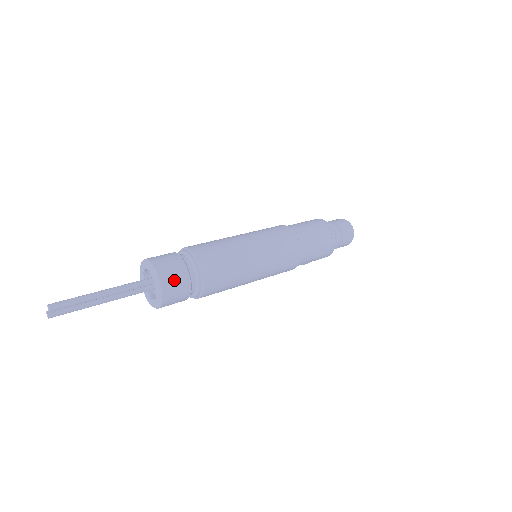
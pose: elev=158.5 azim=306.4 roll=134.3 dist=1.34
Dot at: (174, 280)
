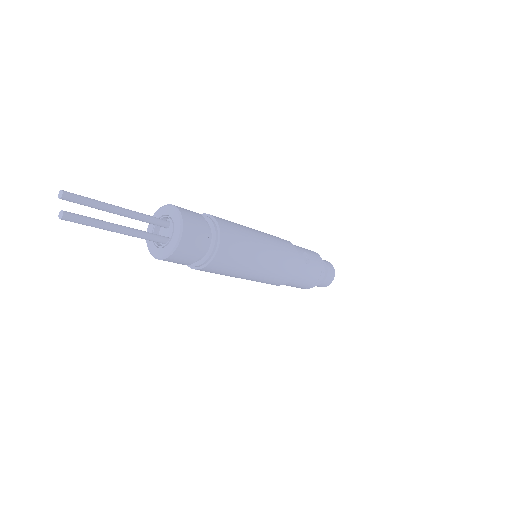
Dot at: occluded
